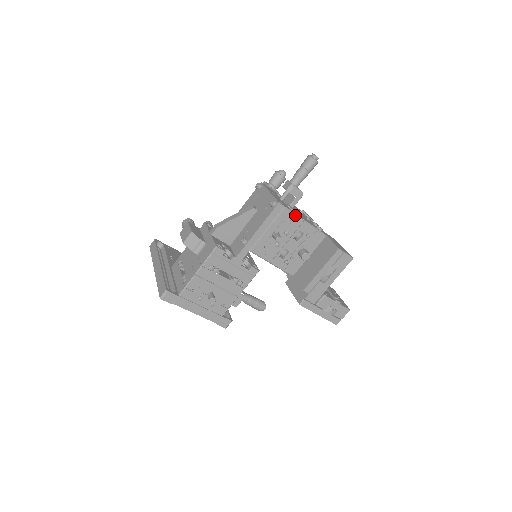
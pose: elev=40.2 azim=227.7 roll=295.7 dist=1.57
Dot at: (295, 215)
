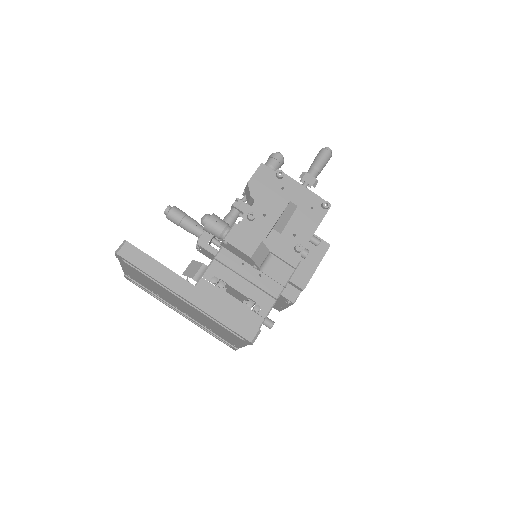
Dot at: occluded
